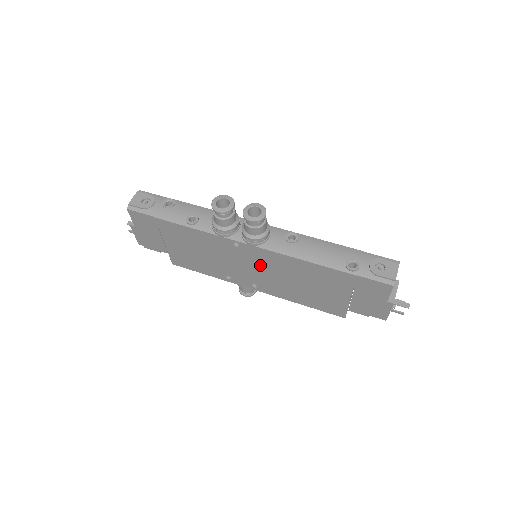
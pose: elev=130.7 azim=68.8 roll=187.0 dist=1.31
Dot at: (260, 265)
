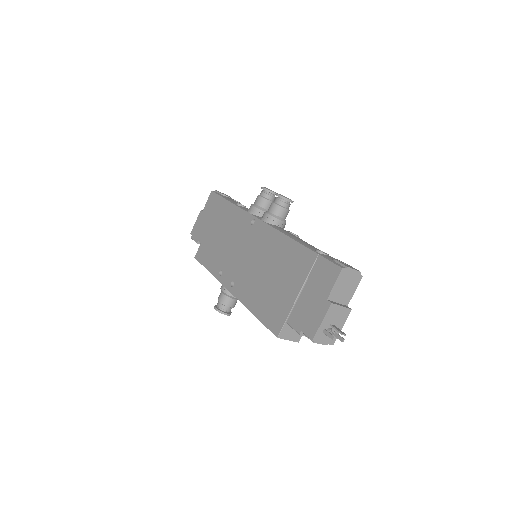
Dot at: (254, 249)
